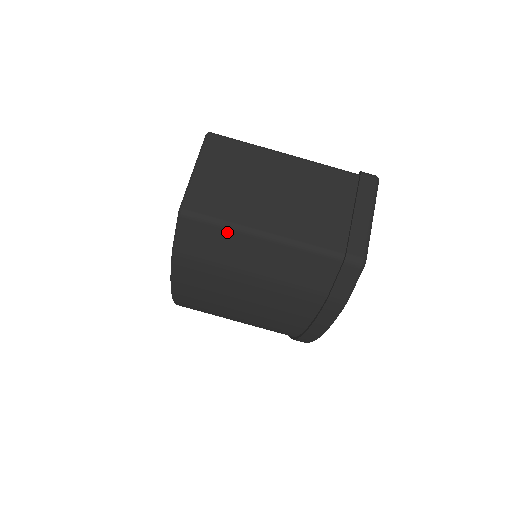
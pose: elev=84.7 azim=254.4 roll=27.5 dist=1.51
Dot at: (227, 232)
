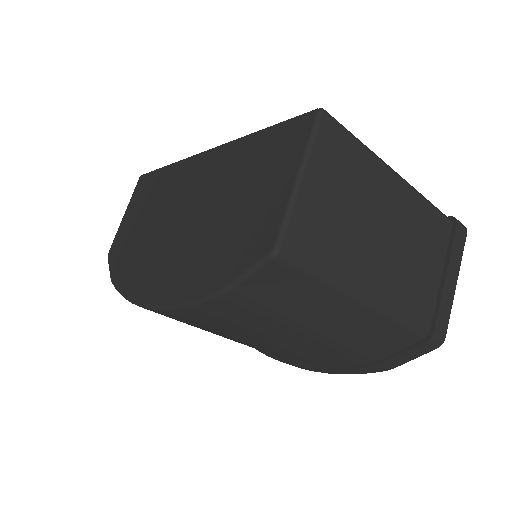
Dot at: (323, 290)
